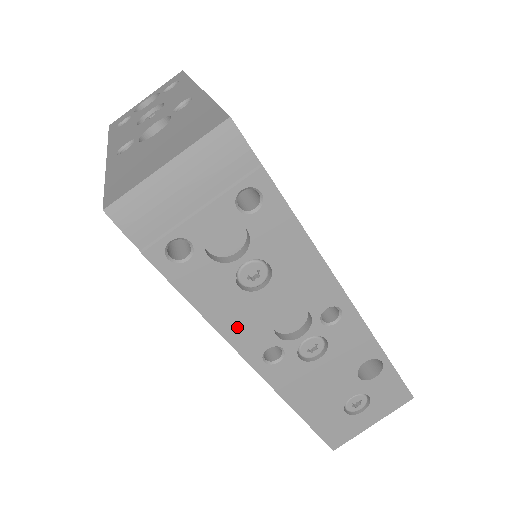
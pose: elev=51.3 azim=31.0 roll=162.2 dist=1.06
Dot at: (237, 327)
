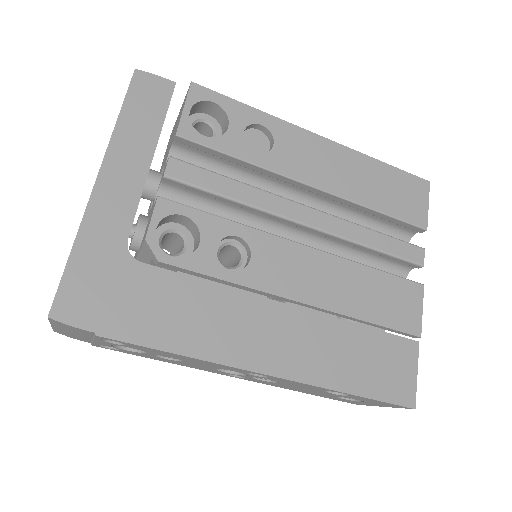
Dot at: (191, 366)
